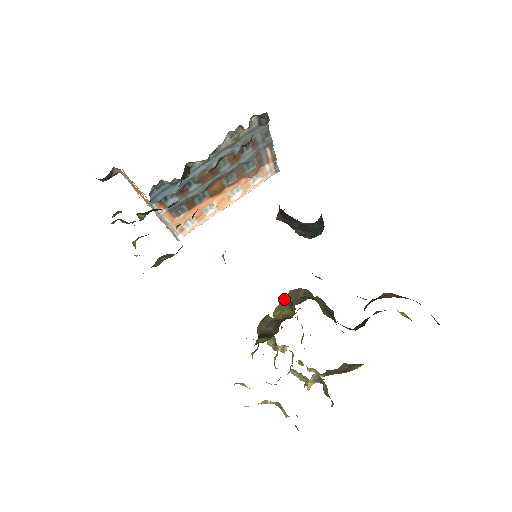
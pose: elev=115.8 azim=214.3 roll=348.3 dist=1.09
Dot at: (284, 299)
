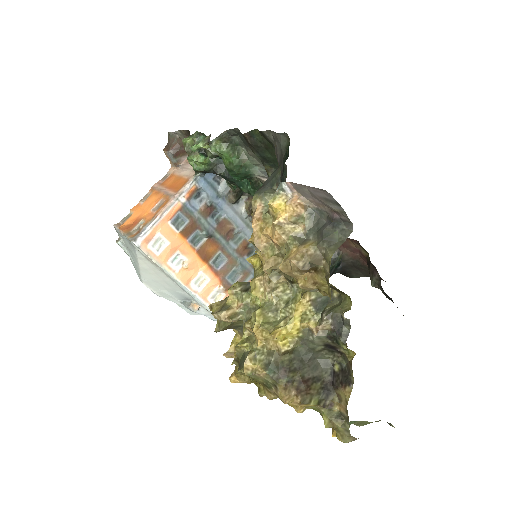
Dot at: occluded
